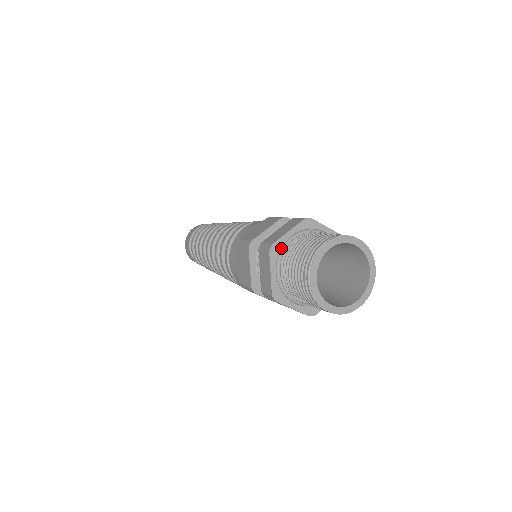
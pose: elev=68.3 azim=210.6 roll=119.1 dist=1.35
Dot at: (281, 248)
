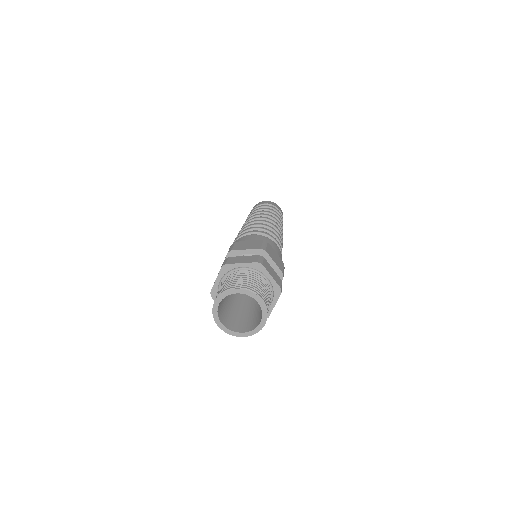
Dot at: occluded
